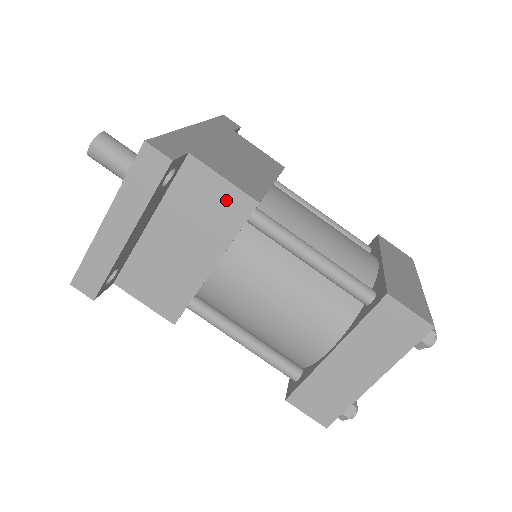
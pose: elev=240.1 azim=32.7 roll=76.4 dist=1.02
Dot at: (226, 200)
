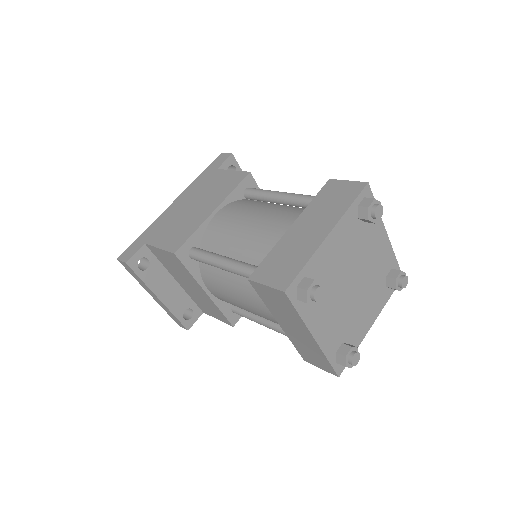
Dot at: (170, 258)
